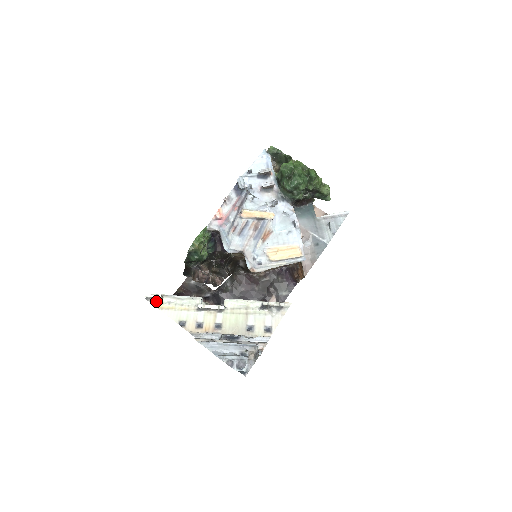
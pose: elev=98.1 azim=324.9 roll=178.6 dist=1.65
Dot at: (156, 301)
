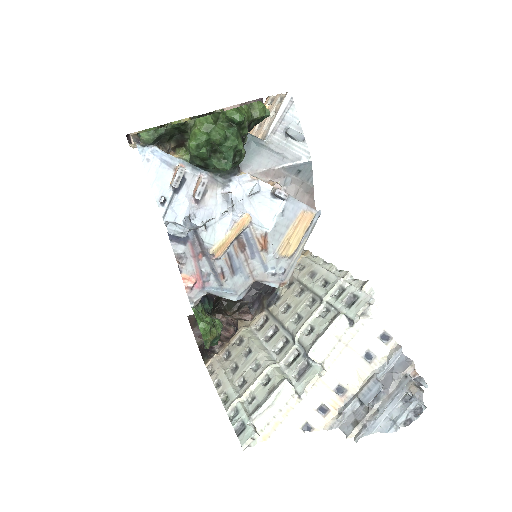
Dot at: occluded
